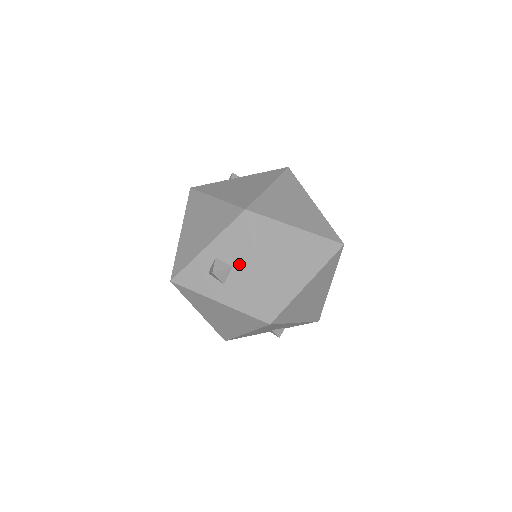
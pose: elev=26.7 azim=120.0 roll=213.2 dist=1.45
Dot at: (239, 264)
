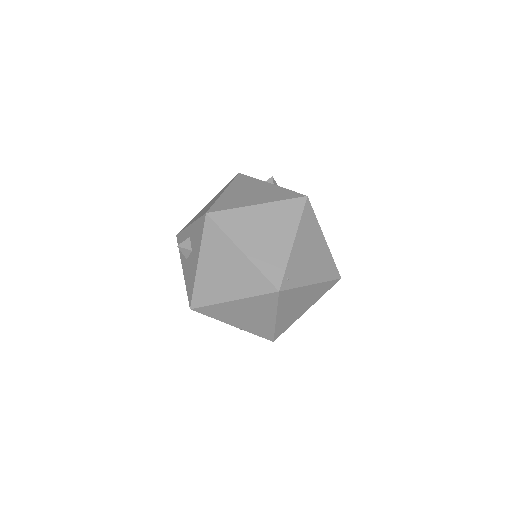
Dot at: (194, 251)
